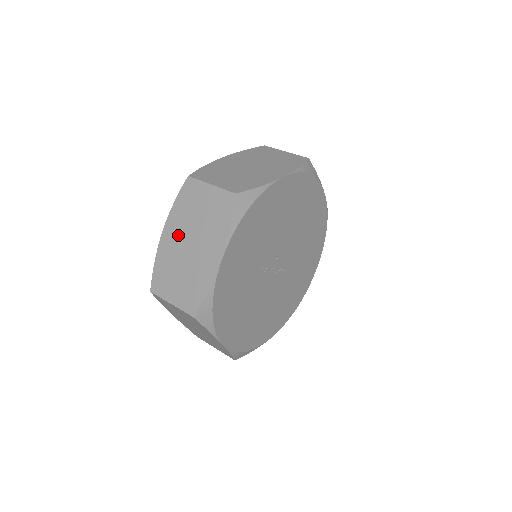
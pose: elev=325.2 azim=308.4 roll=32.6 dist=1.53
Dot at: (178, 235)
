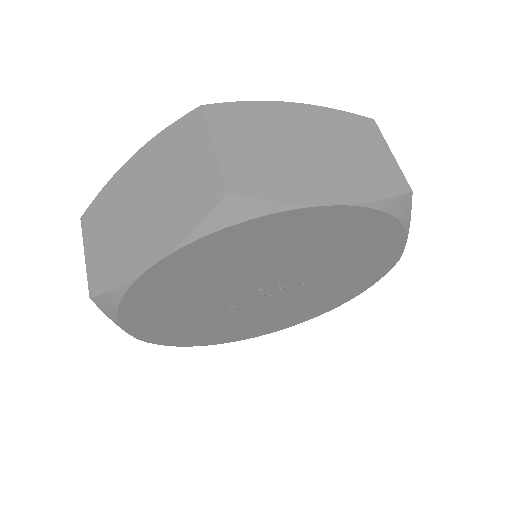
Dot at: occluded
